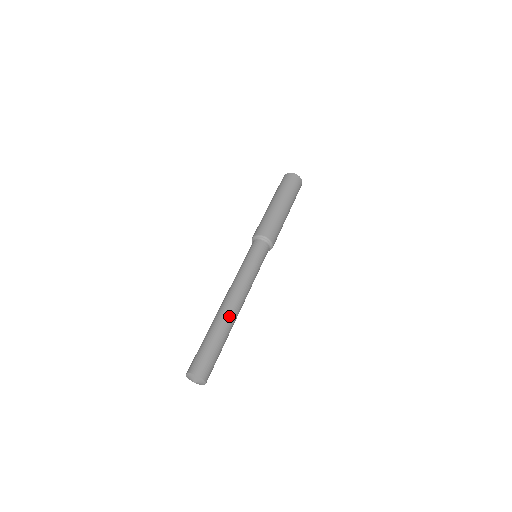
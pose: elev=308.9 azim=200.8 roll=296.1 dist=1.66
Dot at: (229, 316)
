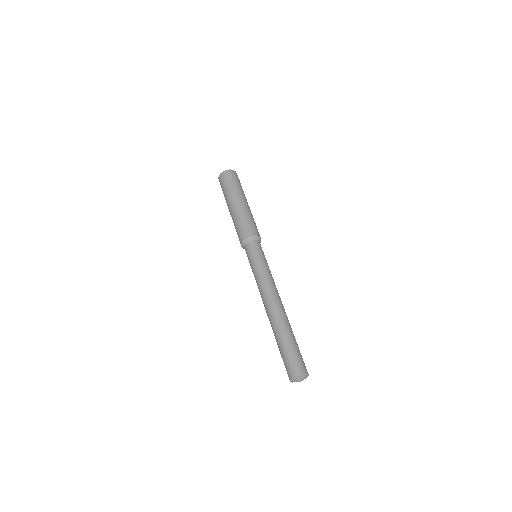
Dot at: (283, 315)
